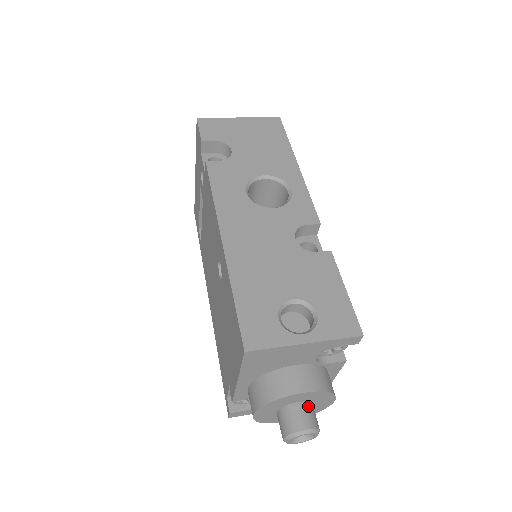
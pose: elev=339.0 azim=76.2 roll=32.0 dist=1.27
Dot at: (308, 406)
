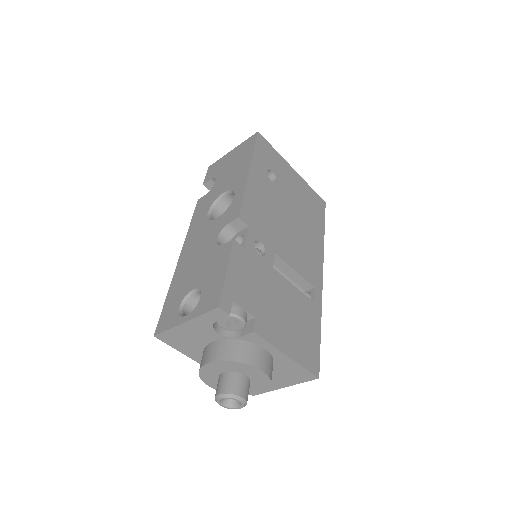
Dot at: (230, 375)
